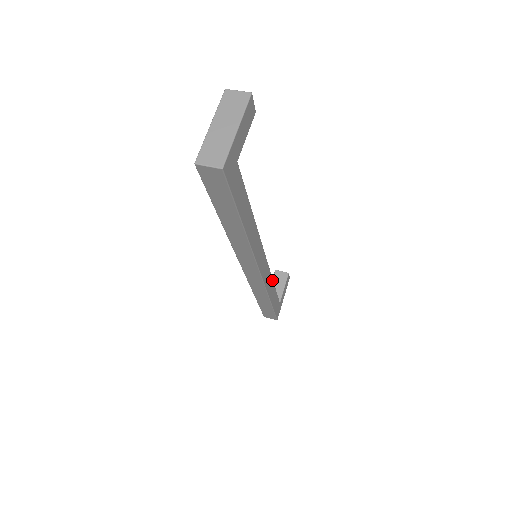
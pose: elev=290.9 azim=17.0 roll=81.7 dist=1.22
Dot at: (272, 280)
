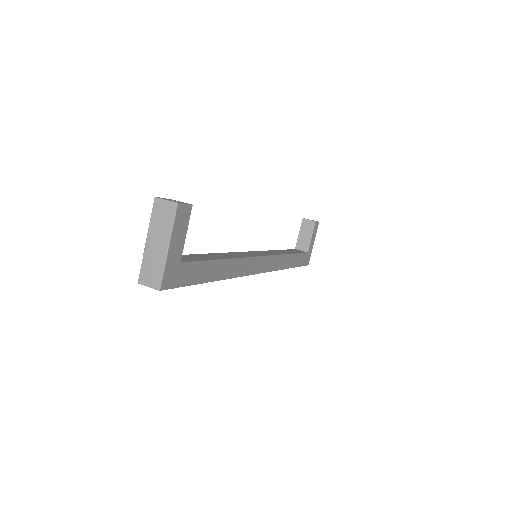
Dot at: (285, 255)
